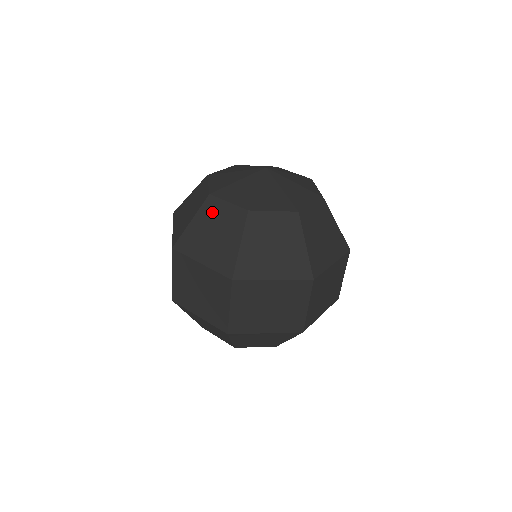
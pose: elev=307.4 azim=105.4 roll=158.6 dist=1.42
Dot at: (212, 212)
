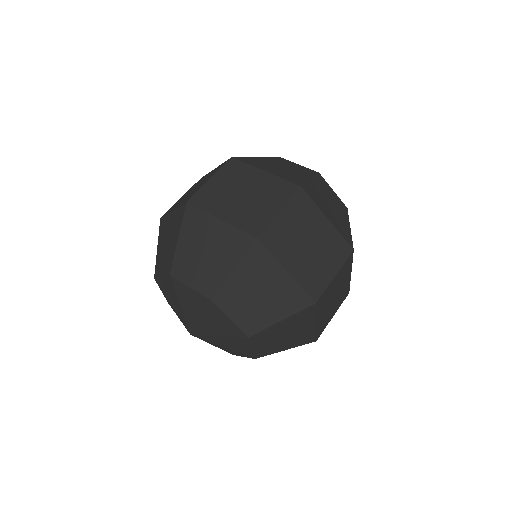
Dot at: occluded
